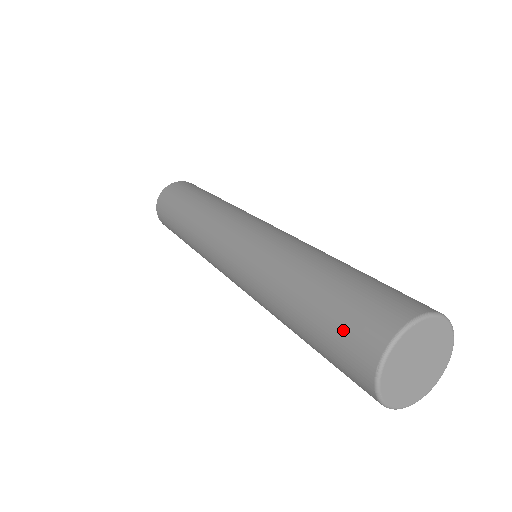
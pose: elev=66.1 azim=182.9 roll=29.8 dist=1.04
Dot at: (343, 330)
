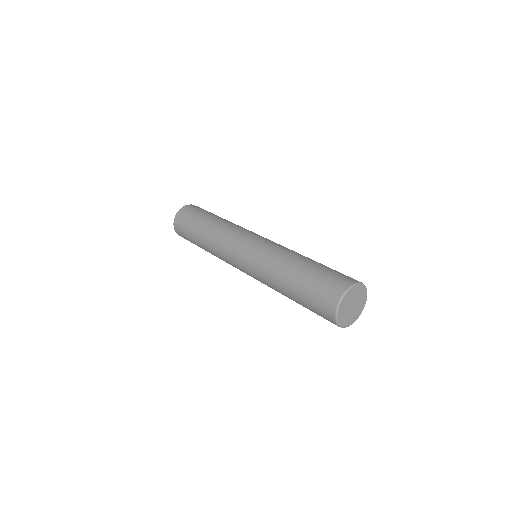
Dot at: (319, 292)
